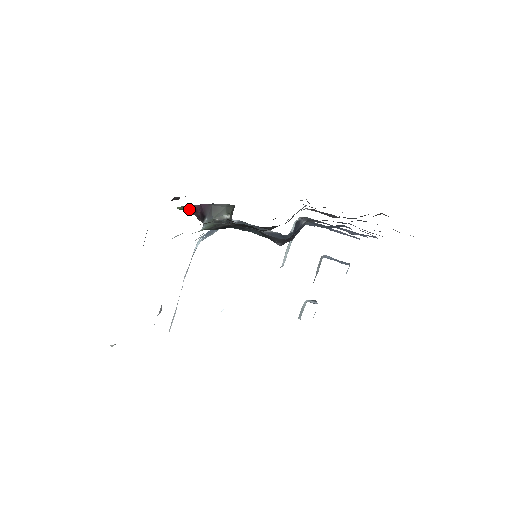
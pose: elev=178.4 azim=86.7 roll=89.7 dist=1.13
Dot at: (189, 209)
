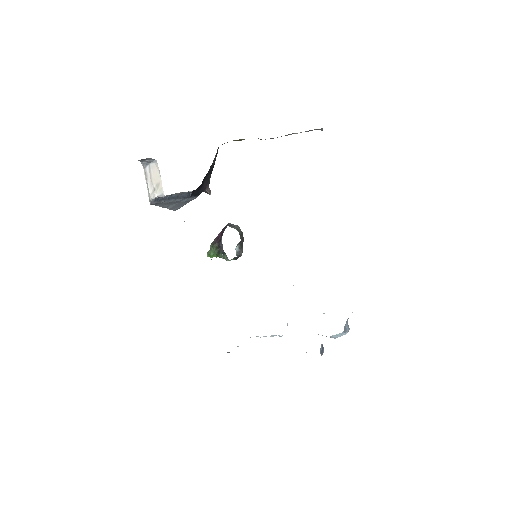
Dot at: (214, 242)
